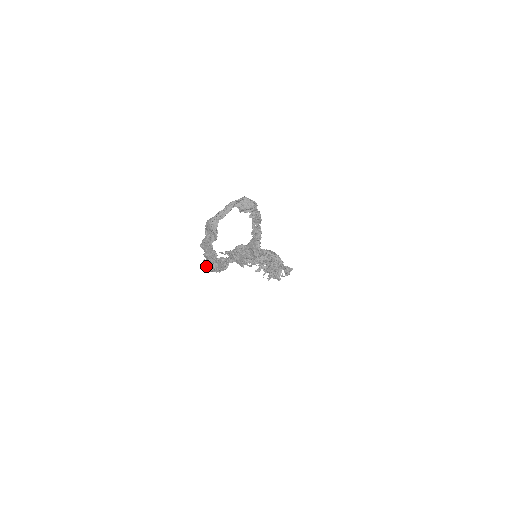
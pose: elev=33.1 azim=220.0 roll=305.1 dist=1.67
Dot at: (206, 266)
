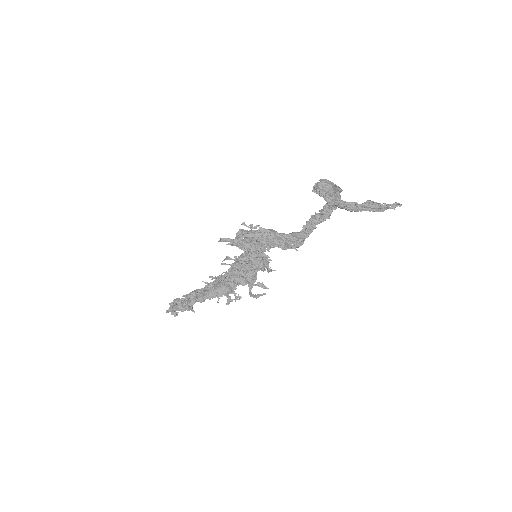
Dot at: (344, 201)
